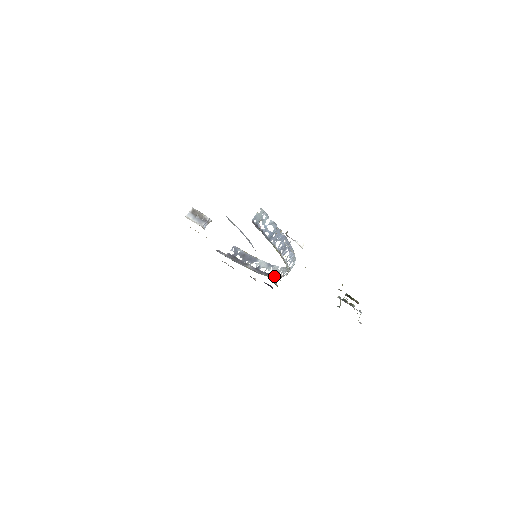
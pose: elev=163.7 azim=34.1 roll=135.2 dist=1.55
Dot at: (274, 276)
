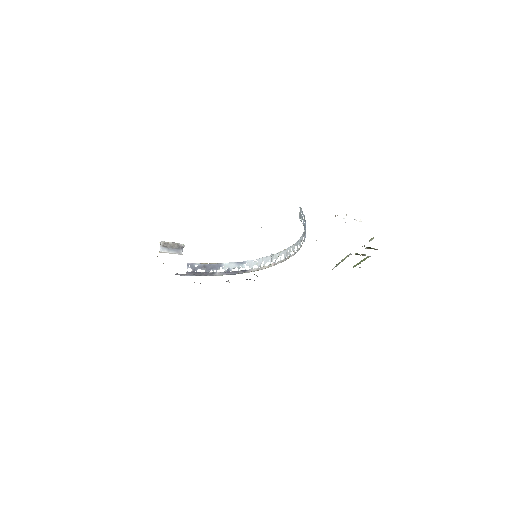
Dot at: (257, 269)
